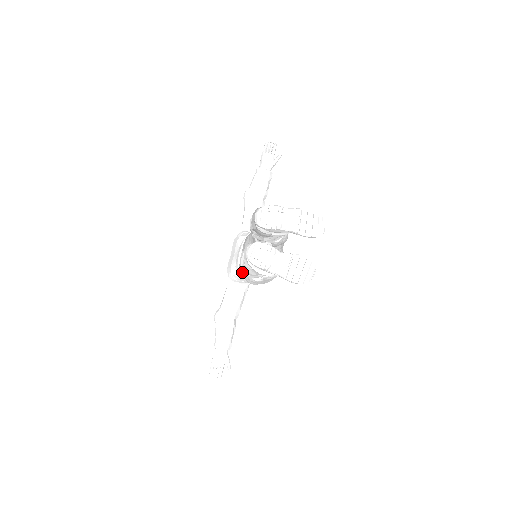
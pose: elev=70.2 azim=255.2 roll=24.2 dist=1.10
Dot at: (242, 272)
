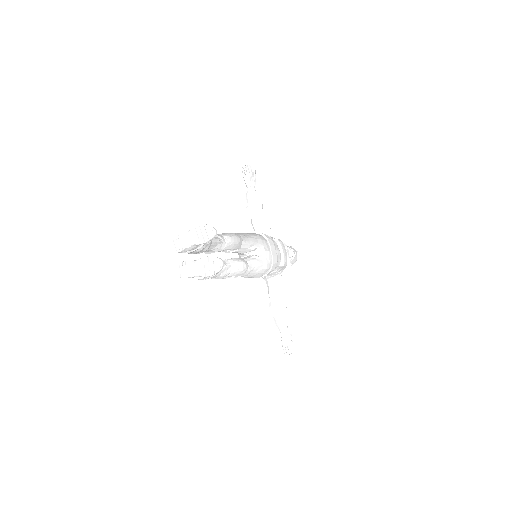
Dot at: occluded
